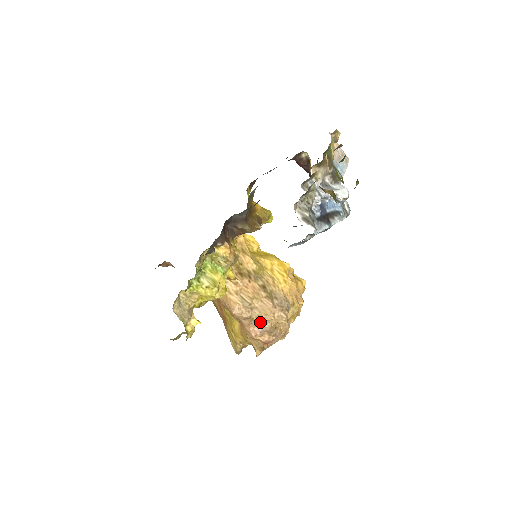
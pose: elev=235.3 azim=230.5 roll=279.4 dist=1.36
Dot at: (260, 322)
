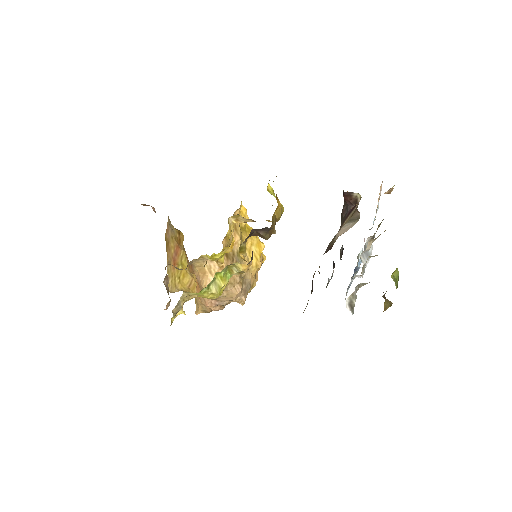
Dot at: (222, 300)
